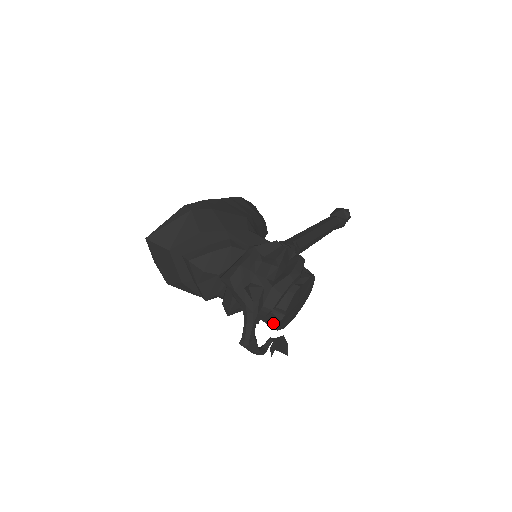
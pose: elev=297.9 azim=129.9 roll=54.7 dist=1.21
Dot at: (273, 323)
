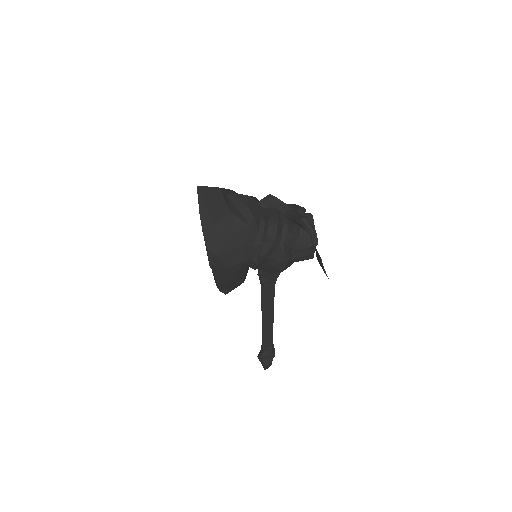
Dot at: occluded
